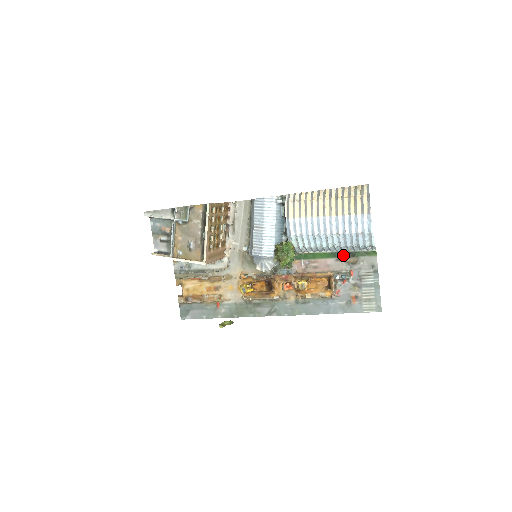
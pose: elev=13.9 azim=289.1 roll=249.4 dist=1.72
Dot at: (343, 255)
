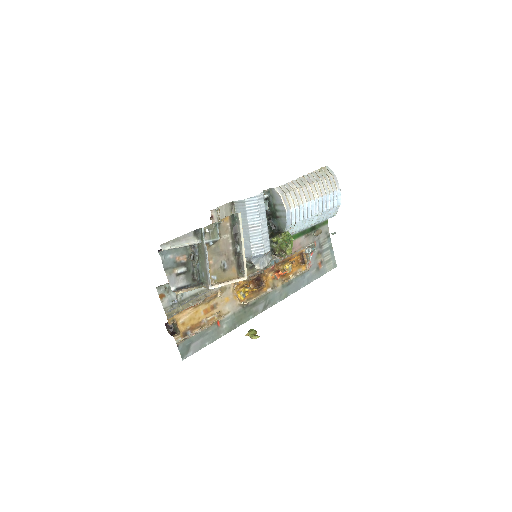
Dot at: (308, 231)
